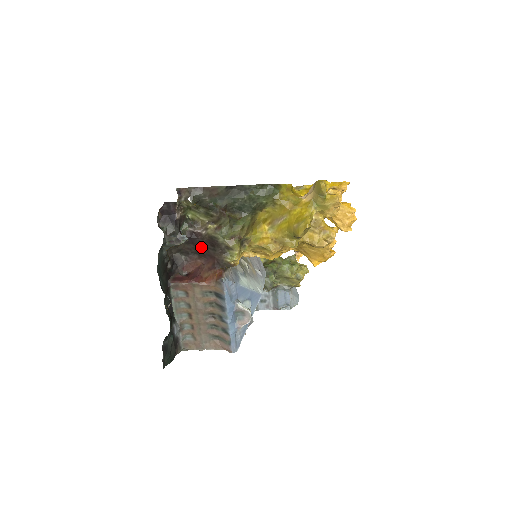
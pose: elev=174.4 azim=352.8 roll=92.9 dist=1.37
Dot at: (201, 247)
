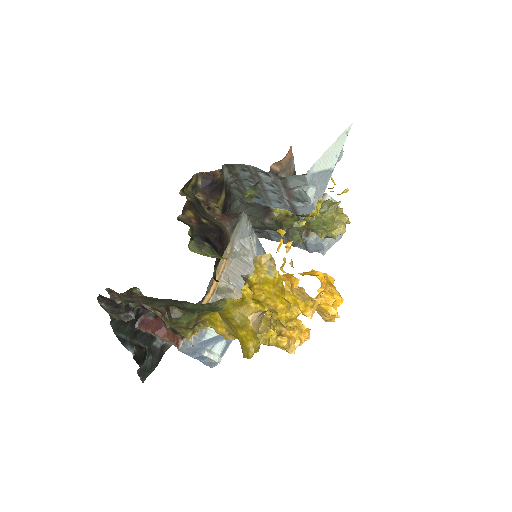
Dot at: occluded
